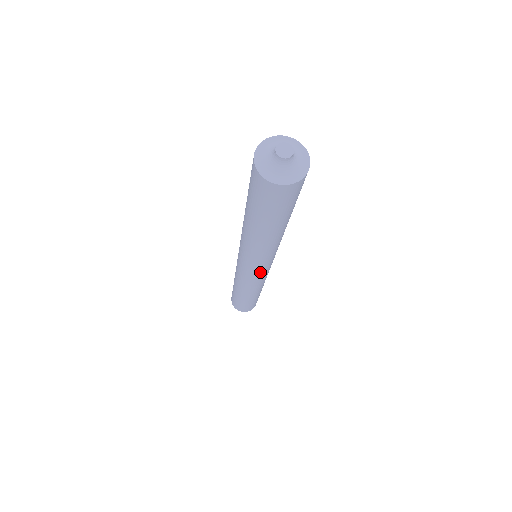
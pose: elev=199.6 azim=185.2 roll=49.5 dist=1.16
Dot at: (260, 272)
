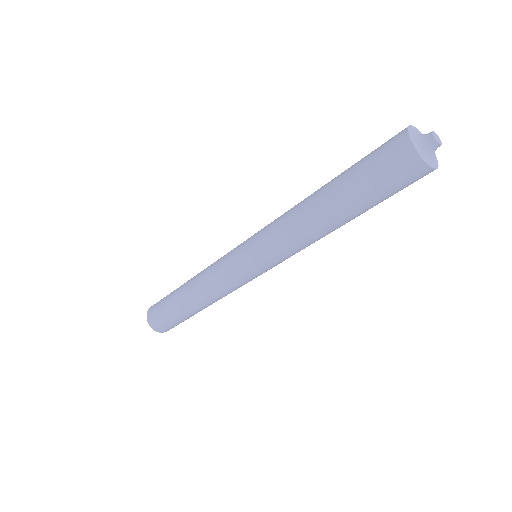
Dot at: (257, 272)
